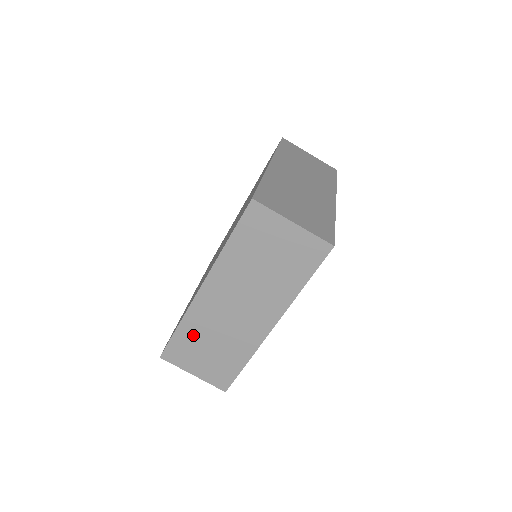
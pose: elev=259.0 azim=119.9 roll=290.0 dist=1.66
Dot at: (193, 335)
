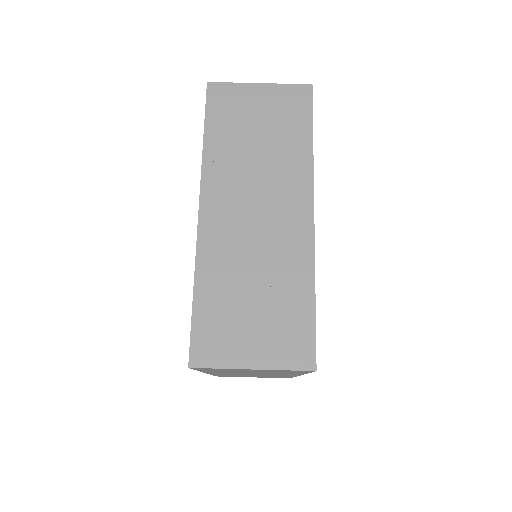
Dot at: (220, 291)
